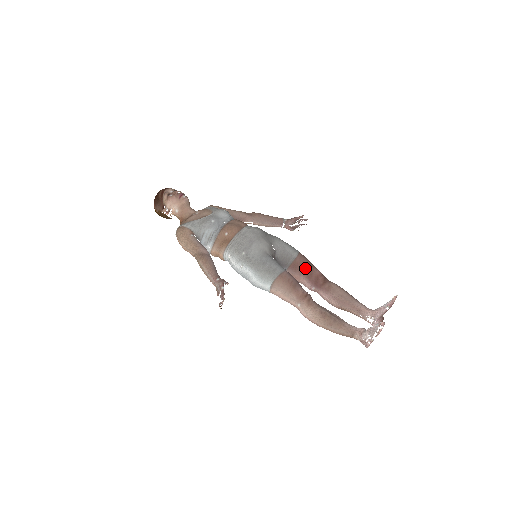
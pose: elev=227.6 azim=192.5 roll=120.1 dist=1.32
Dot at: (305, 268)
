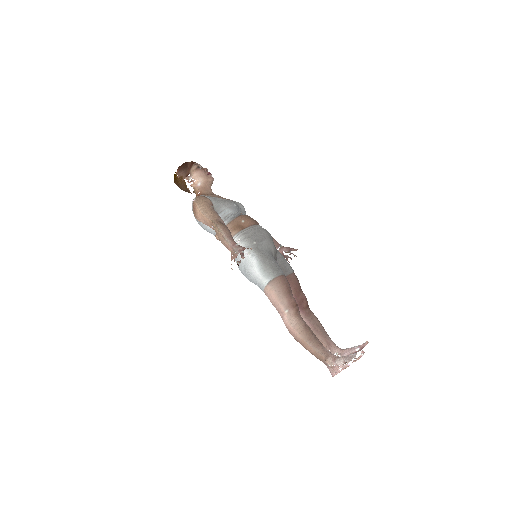
Dot at: (296, 286)
